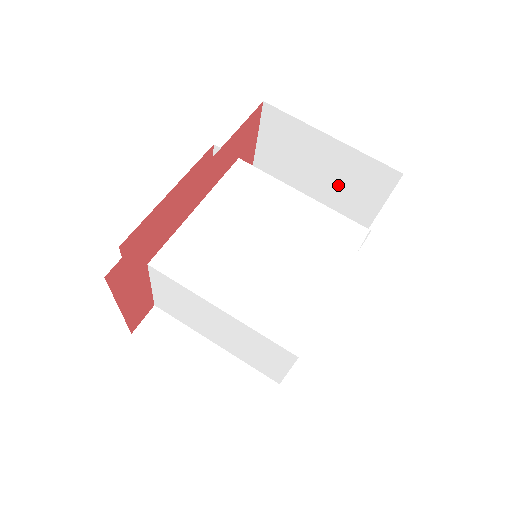
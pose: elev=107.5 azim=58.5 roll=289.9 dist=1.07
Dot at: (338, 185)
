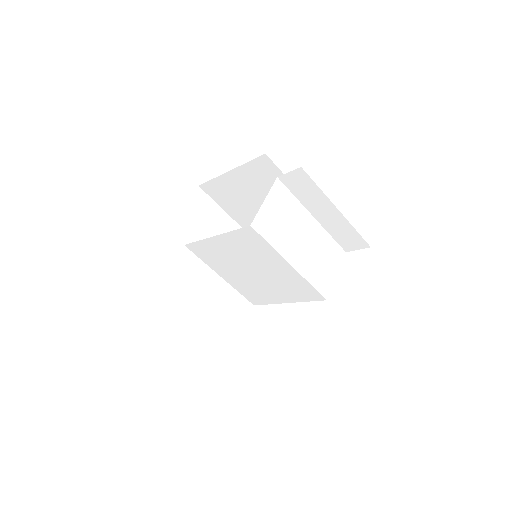
Dot at: occluded
